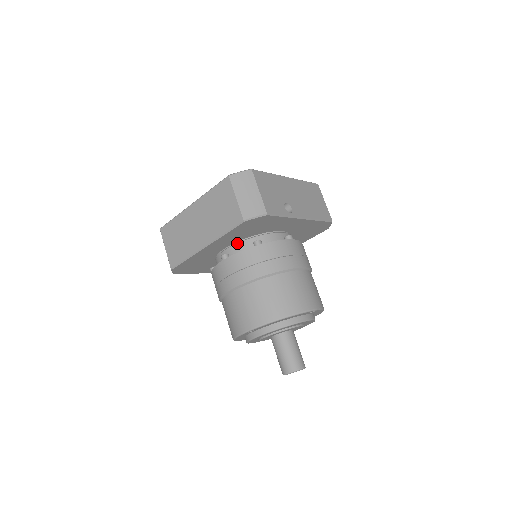
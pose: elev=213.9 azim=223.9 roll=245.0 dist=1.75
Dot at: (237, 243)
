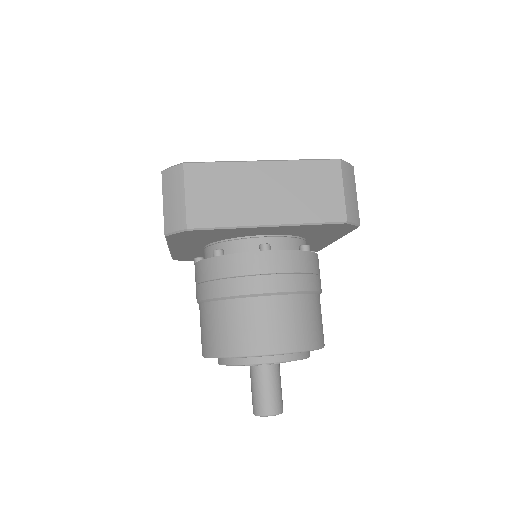
Dot at: (281, 236)
